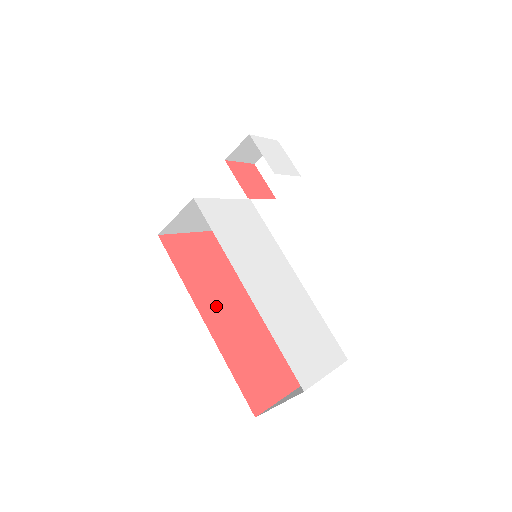
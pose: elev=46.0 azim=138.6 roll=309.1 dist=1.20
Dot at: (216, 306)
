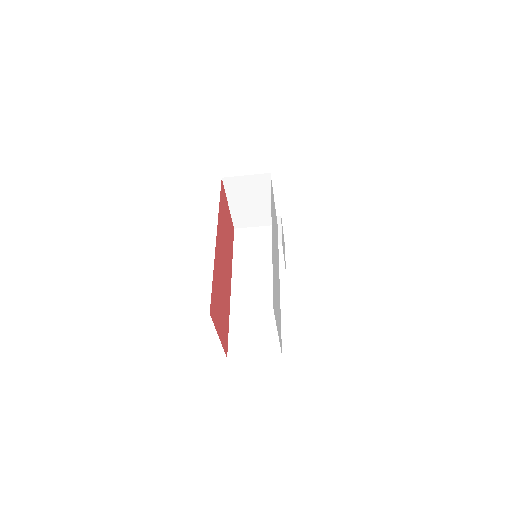
Dot at: (222, 245)
